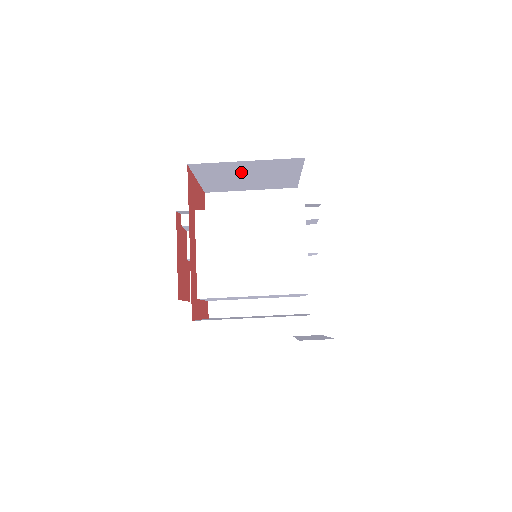
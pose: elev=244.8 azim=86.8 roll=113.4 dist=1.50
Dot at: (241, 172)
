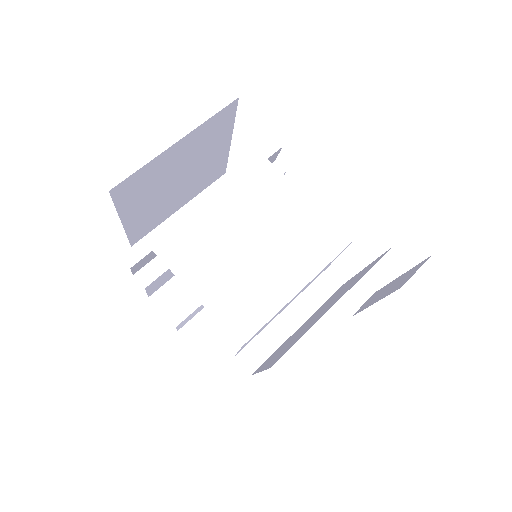
Dot at: (171, 173)
